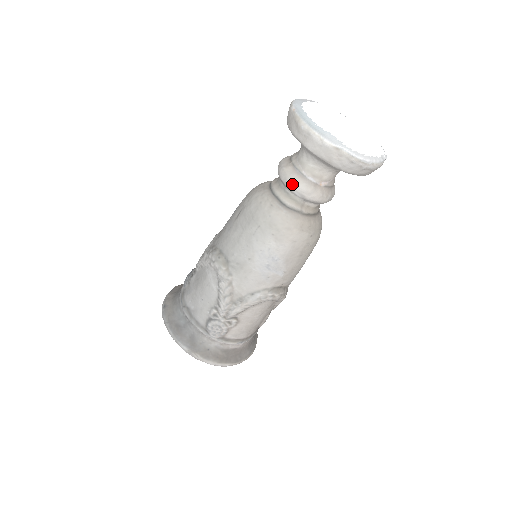
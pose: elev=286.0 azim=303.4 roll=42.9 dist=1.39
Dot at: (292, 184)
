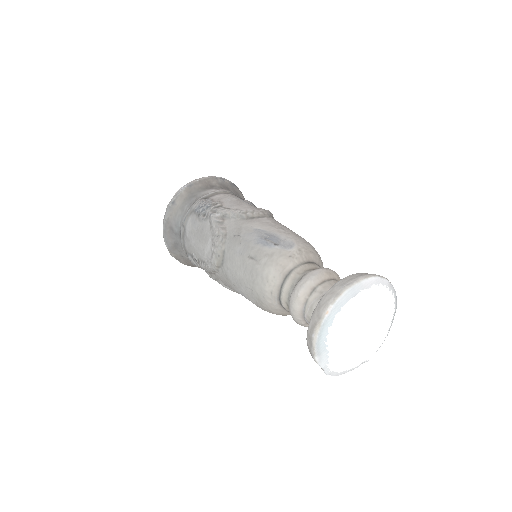
Dot at: (291, 311)
